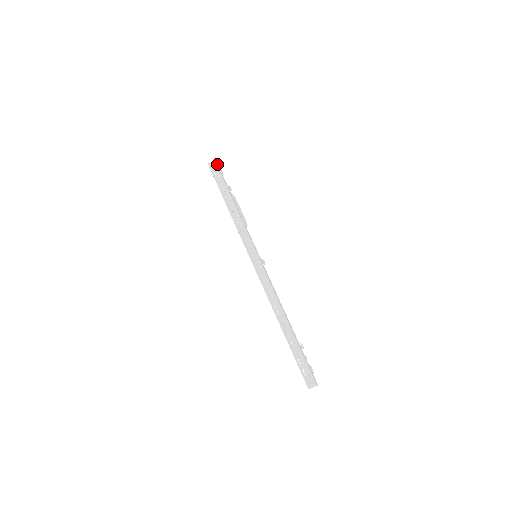
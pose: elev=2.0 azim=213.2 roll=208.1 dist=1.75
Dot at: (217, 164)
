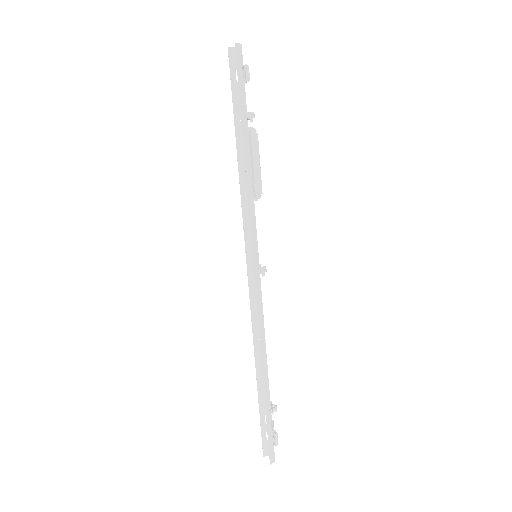
Dot at: (240, 57)
